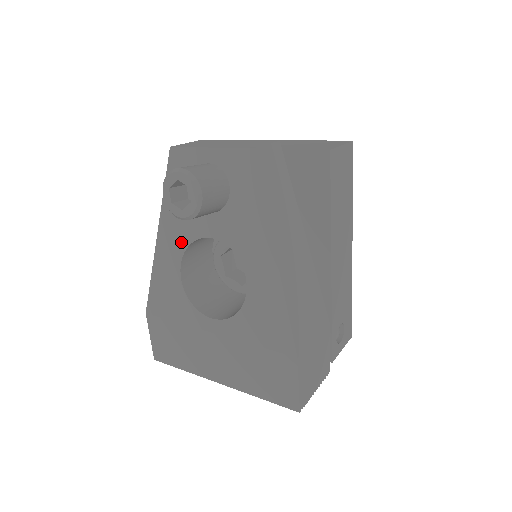
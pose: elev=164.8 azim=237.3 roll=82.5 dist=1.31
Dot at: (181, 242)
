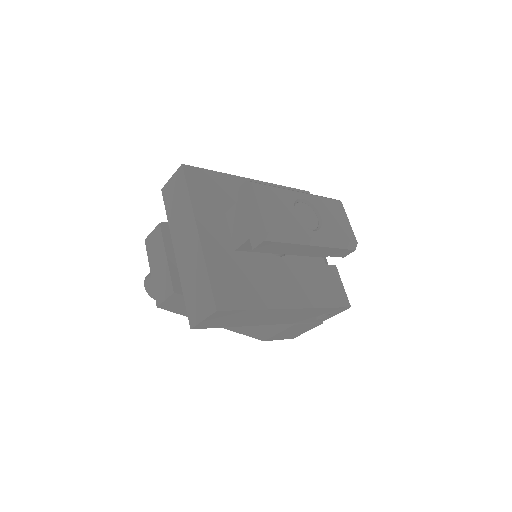
Dot at: occluded
